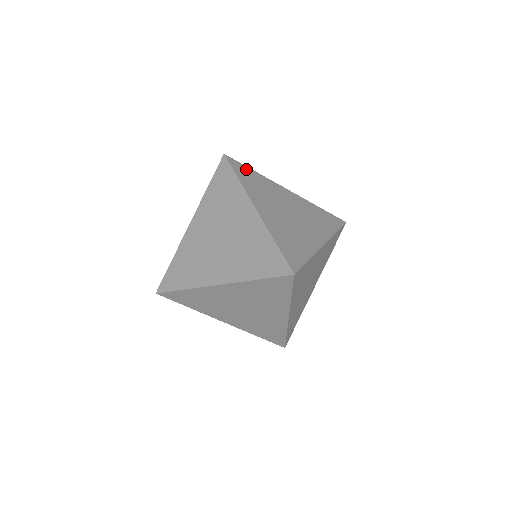
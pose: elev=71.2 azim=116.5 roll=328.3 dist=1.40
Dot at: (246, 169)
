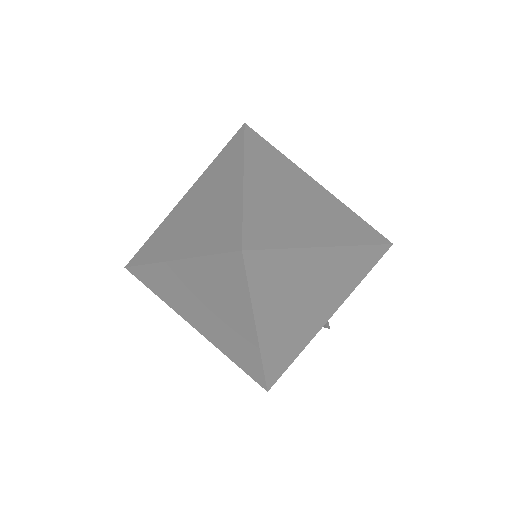
Dot at: (266, 144)
